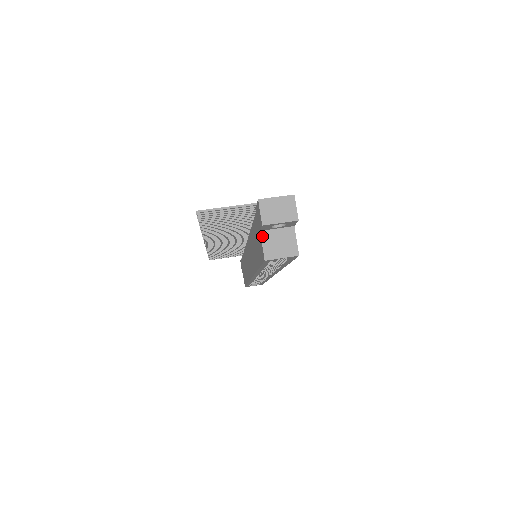
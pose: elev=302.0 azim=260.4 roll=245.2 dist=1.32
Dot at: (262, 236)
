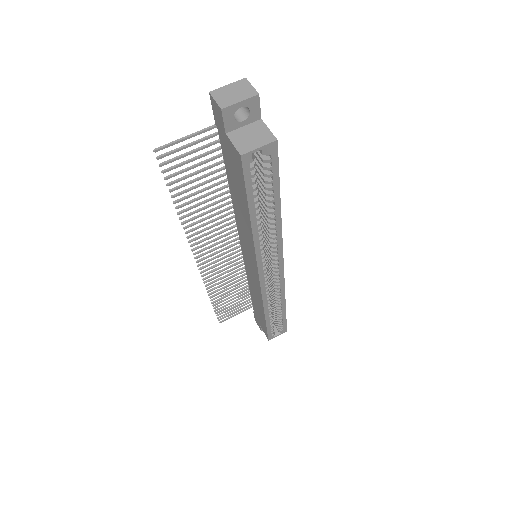
Dot at: (229, 137)
